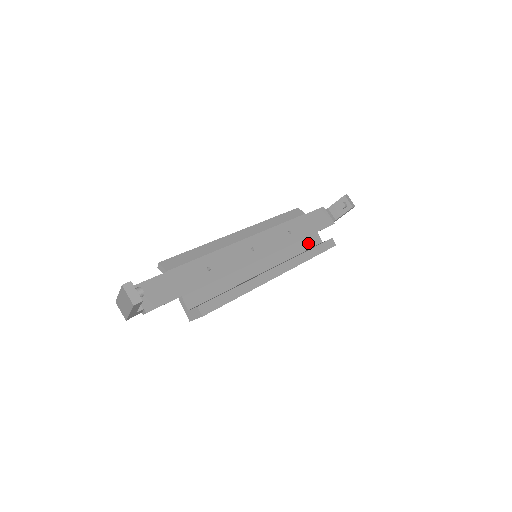
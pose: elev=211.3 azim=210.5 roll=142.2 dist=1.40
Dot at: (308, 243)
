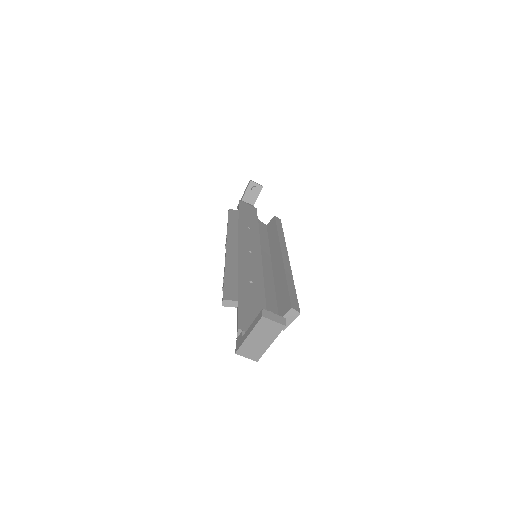
Dot at: (263, 230)
